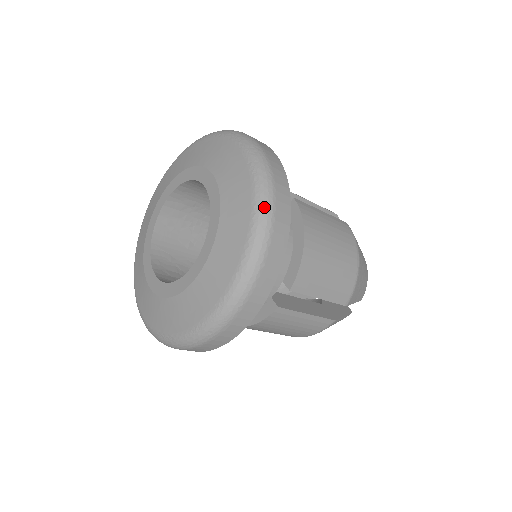
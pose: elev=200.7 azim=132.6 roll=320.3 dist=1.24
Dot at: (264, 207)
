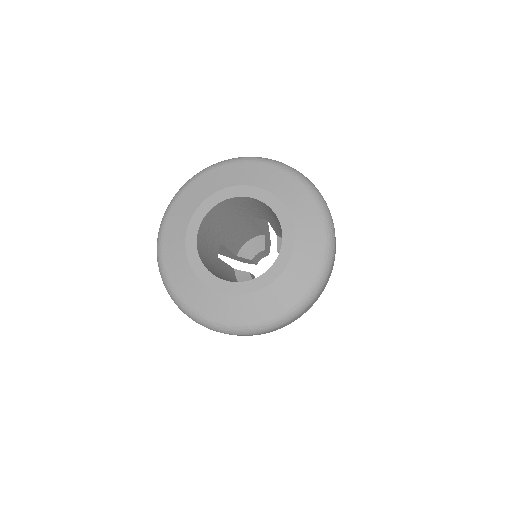
Dot at: (313, 186)
